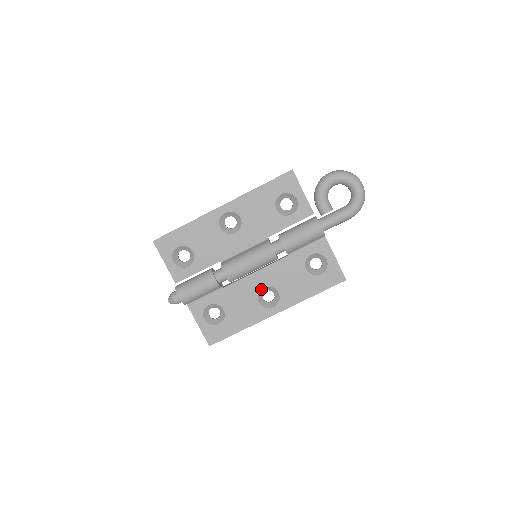
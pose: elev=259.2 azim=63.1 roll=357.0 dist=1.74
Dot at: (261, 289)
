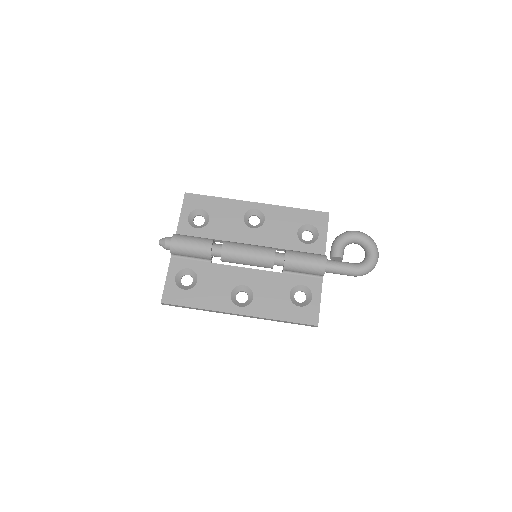
Dot at: (241, 285)
